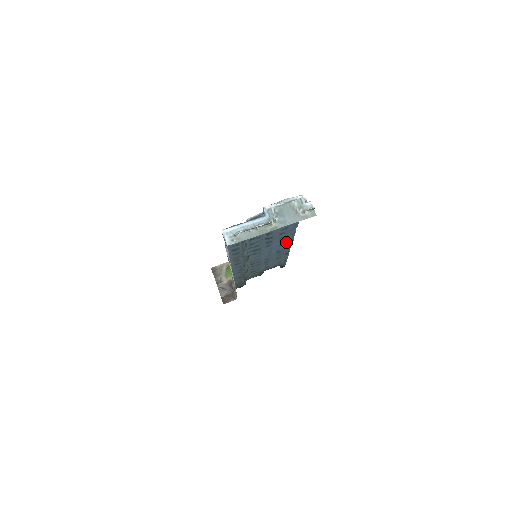
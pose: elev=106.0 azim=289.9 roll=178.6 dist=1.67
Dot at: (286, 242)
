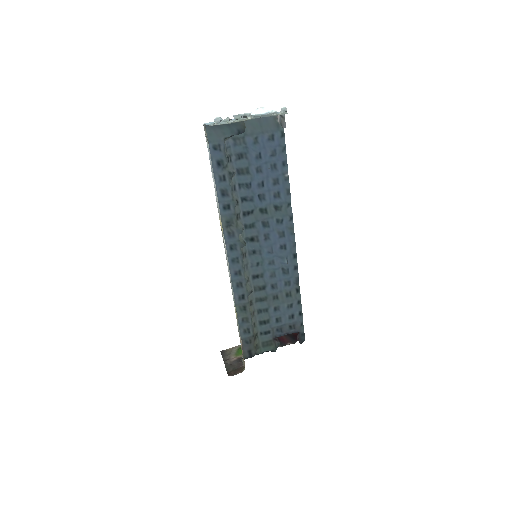
Dot at: (288, 243)
